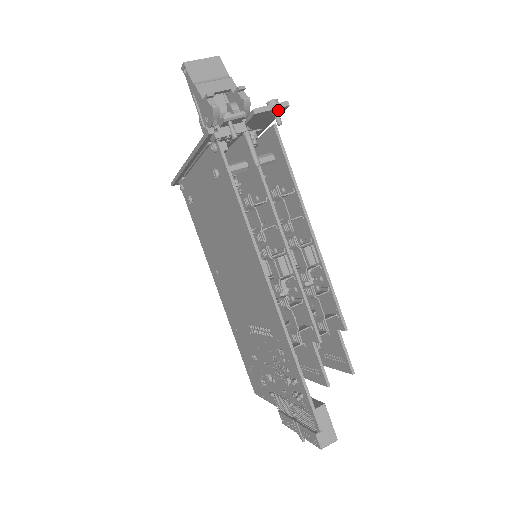
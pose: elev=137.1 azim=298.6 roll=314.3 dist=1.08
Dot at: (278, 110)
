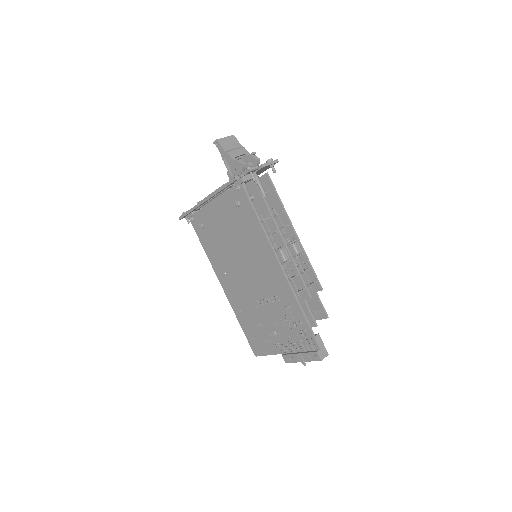
Dot at: (273, 164)
